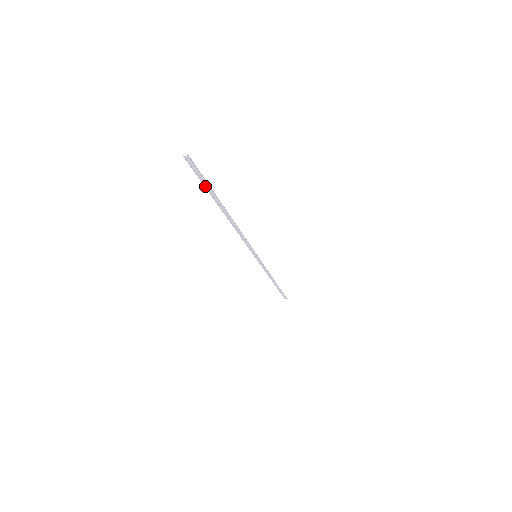
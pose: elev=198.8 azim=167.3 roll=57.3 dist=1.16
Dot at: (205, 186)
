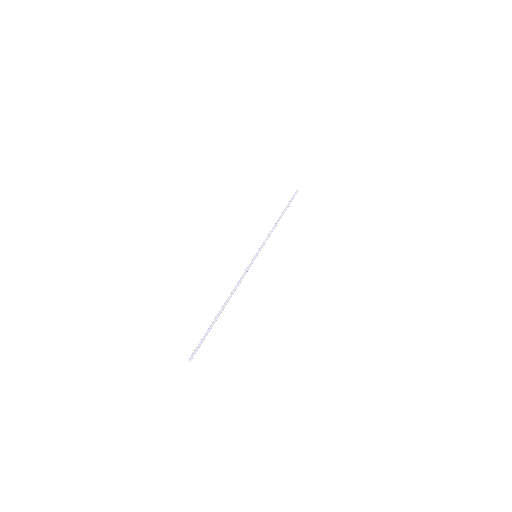
Dot at: occluded
